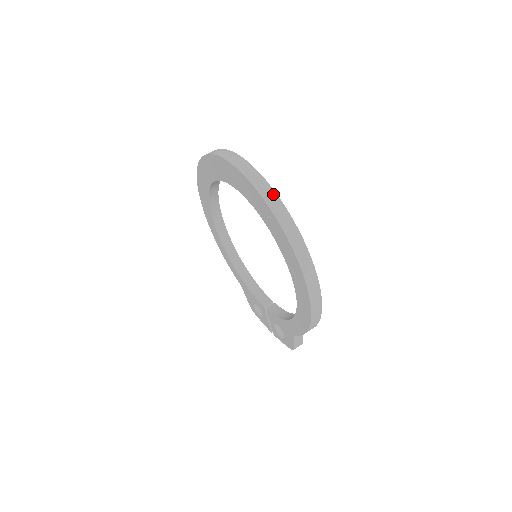
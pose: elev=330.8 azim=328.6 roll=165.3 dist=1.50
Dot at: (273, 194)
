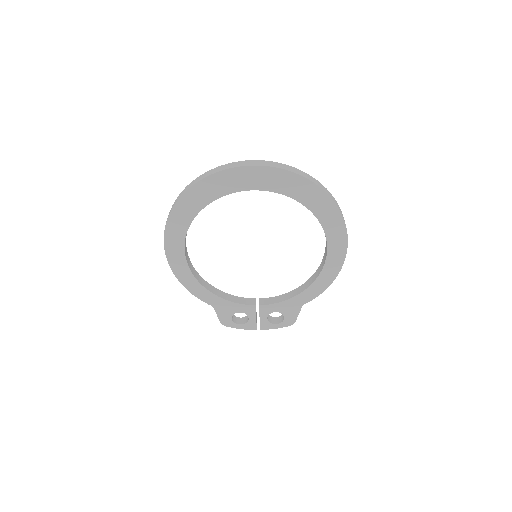
Dot at: (313, 178)
